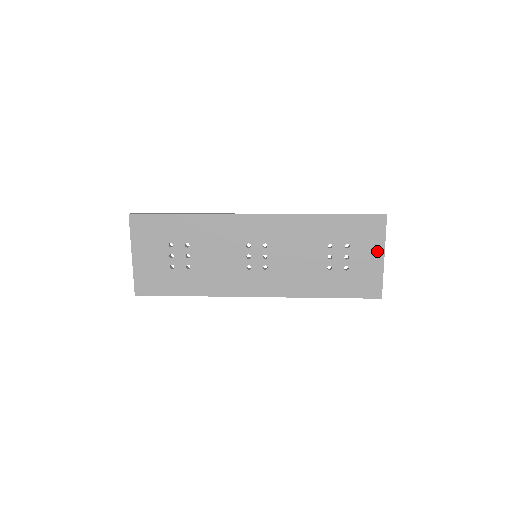
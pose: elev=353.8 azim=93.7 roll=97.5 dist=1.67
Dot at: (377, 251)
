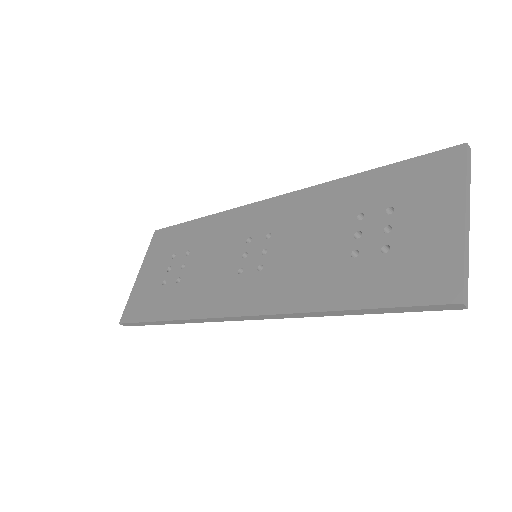
Dot at: (449, 207)
